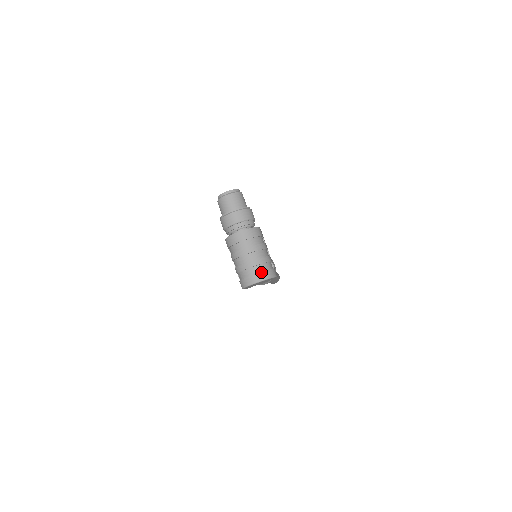
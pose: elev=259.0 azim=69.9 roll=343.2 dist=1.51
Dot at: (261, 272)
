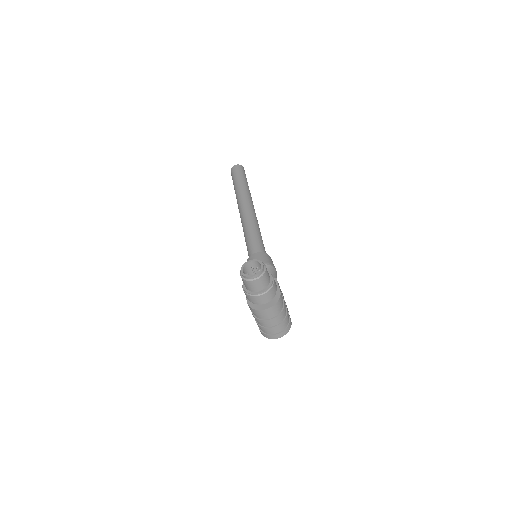
Dot at: (282, 332)
